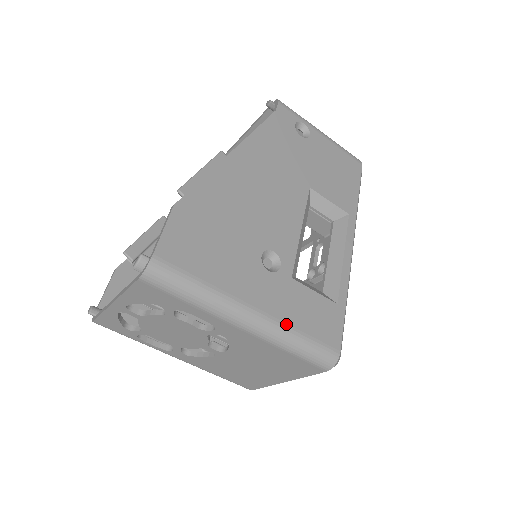
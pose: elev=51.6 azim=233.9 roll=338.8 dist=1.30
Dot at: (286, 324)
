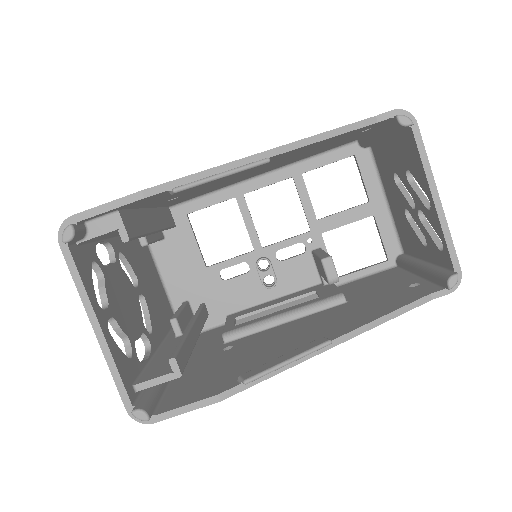
Dot at: occluded
